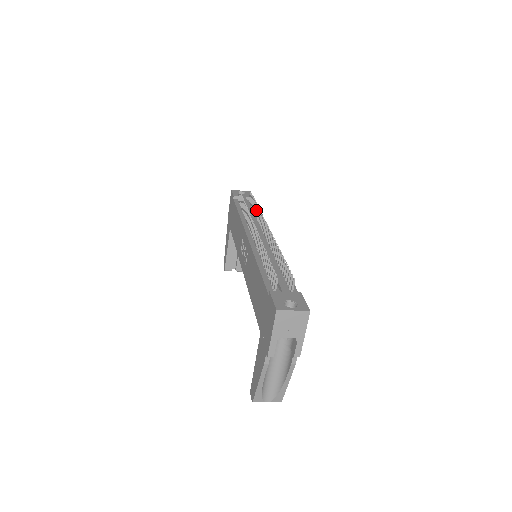
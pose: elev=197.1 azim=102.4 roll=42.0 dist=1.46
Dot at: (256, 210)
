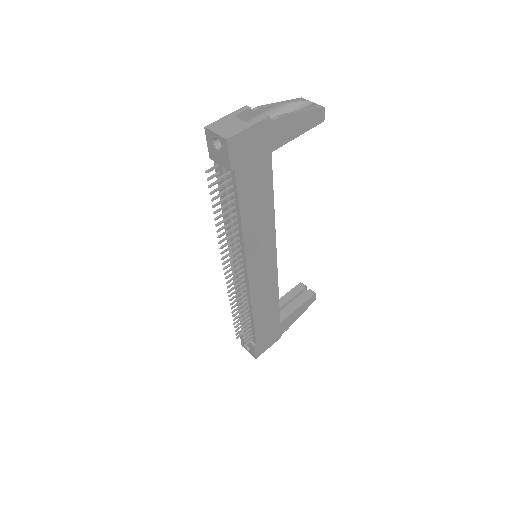
Dot at: (231, 224)
